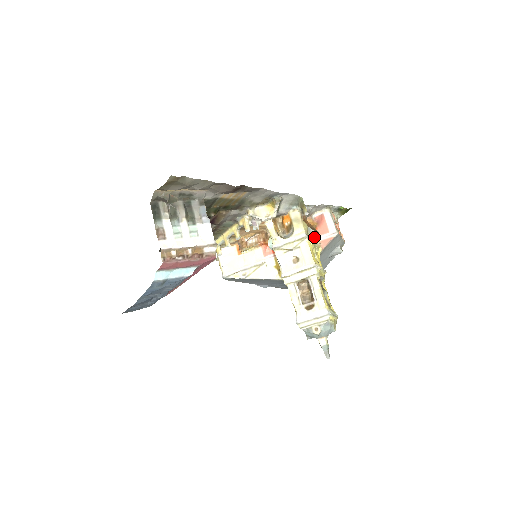
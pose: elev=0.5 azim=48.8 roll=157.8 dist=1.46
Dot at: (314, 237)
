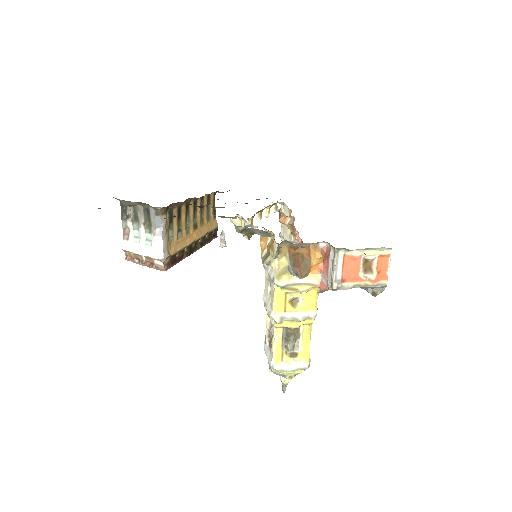
Dot at: (311, 272)
